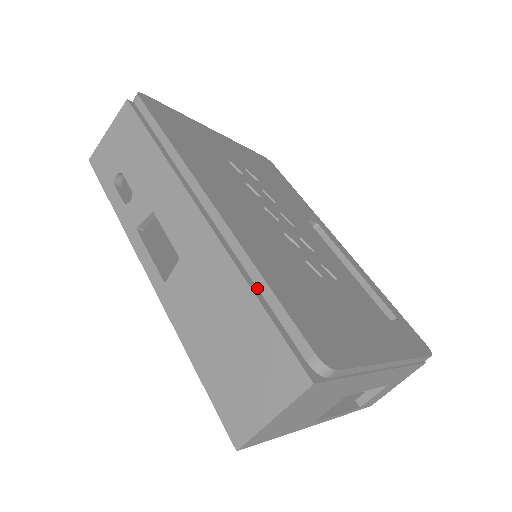
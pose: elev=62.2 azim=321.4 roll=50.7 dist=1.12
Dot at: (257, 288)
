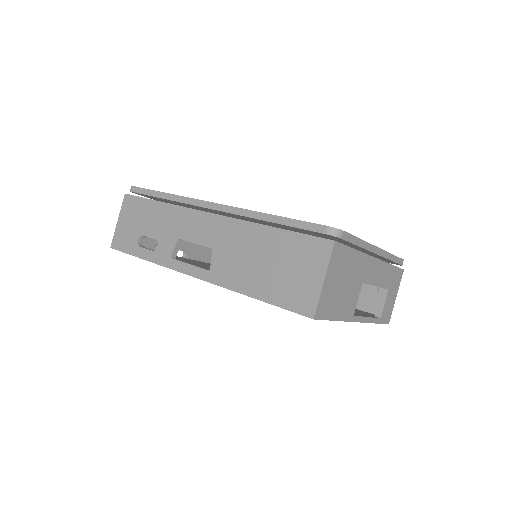
Dot at: occluded
